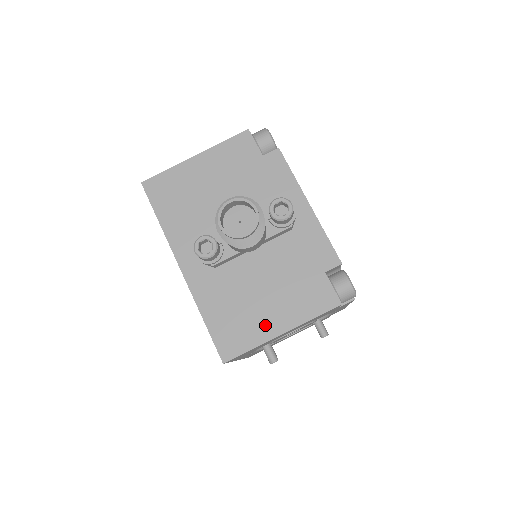
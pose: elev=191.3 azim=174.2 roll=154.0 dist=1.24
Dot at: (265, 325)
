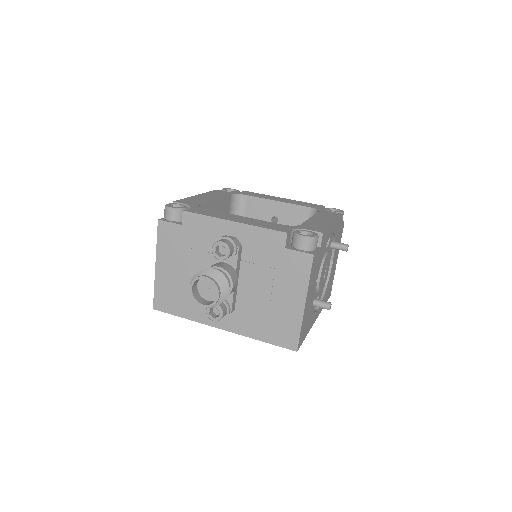
Dot at: (292, 310)
